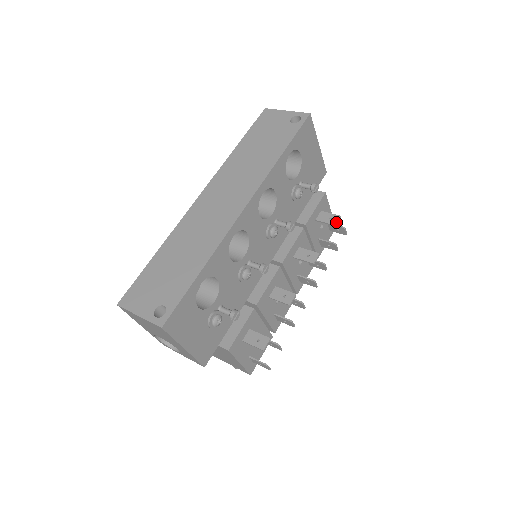
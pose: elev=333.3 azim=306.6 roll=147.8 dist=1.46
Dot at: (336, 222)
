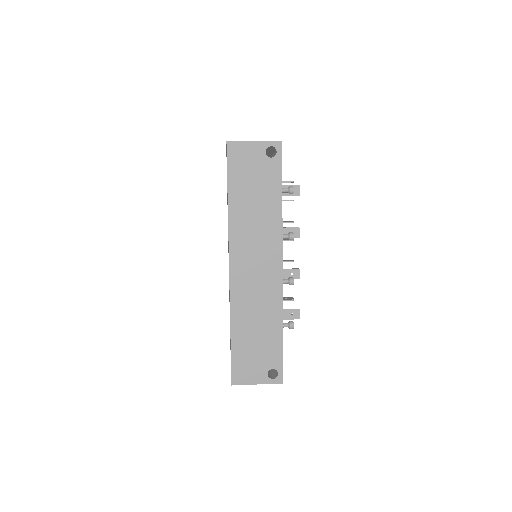
Dot at: (299, 193)
